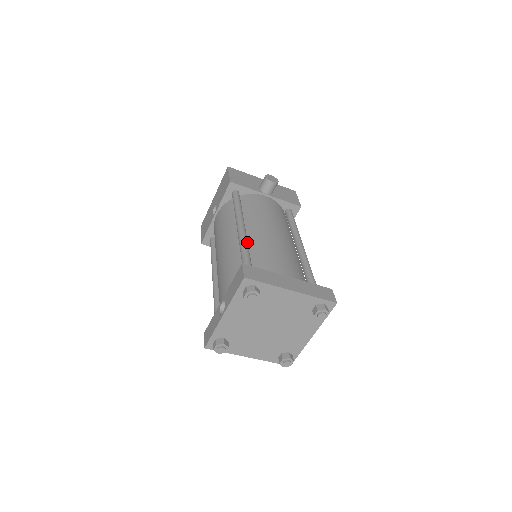
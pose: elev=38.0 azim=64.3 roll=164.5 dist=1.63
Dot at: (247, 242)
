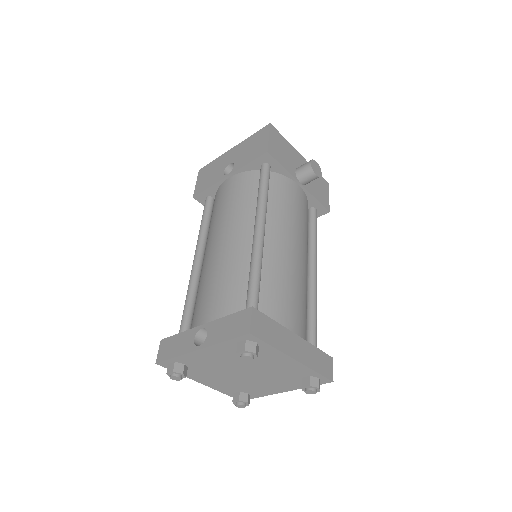
Dot at: occluded
